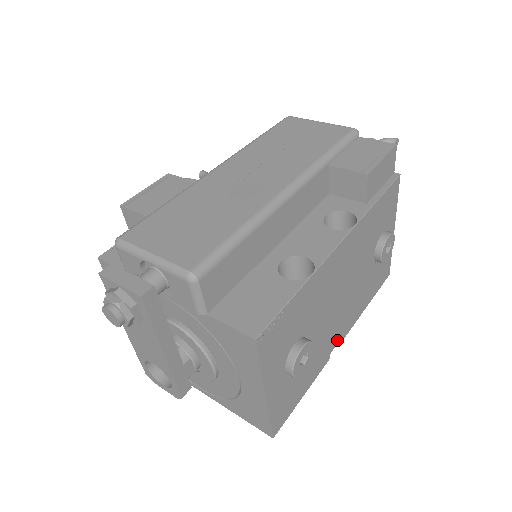
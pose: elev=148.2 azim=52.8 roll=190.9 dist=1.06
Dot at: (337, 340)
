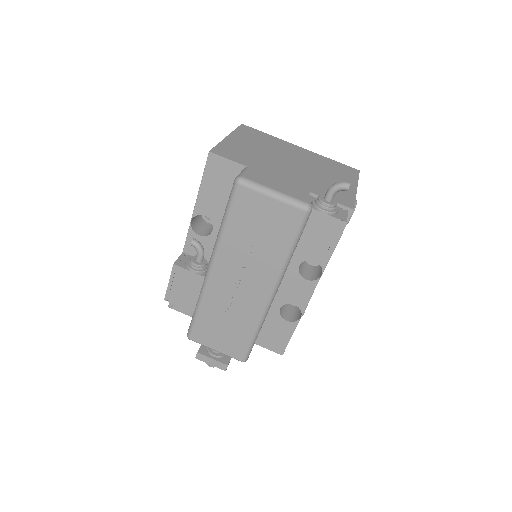
Dot at: occluded
